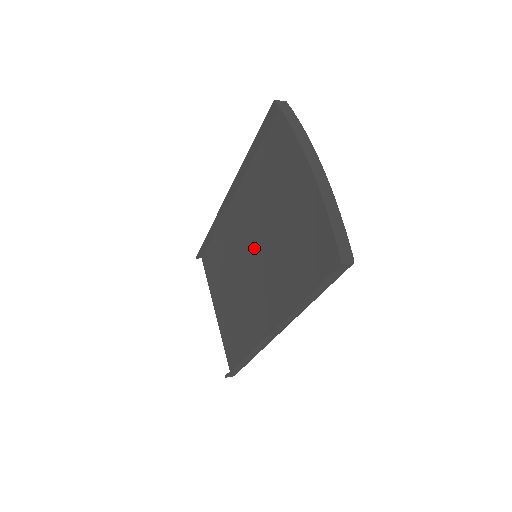
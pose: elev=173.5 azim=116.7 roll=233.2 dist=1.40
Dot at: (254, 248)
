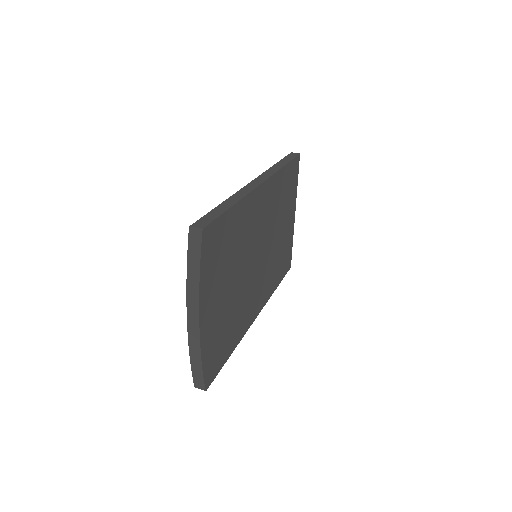
Dot at: occluded
